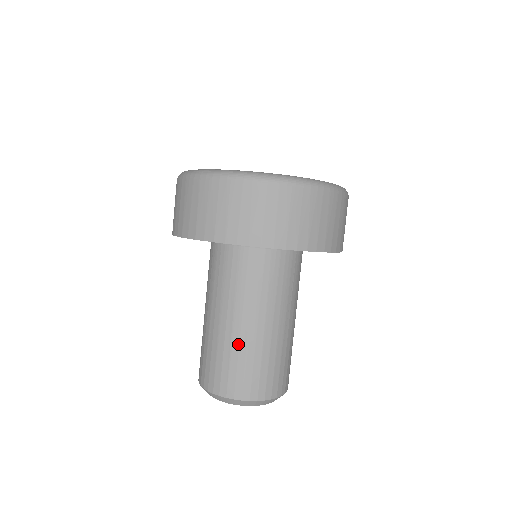
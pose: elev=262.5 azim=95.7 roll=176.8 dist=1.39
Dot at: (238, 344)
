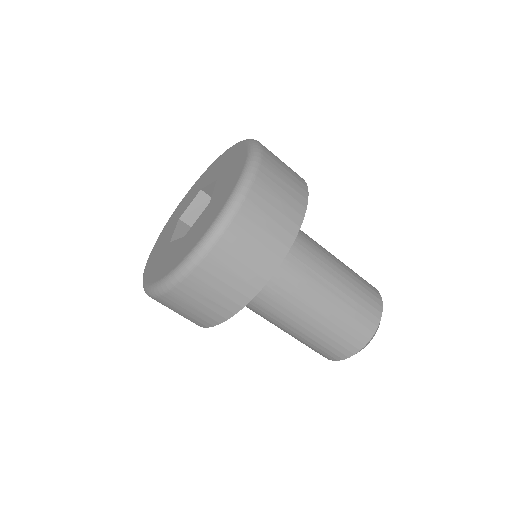
Dot at: (311, 334)
